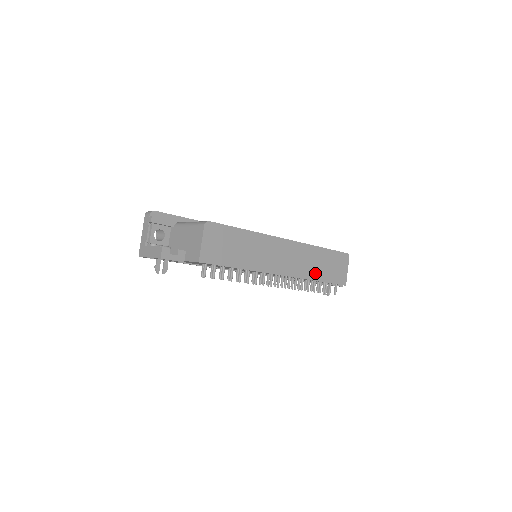
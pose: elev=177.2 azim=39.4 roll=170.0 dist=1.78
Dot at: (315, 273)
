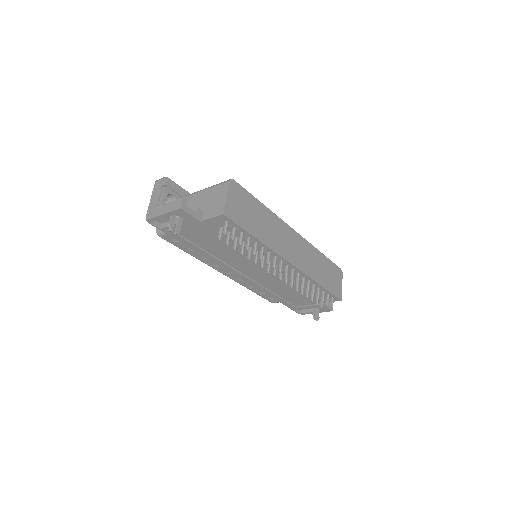
Dot at: (317, 275)
